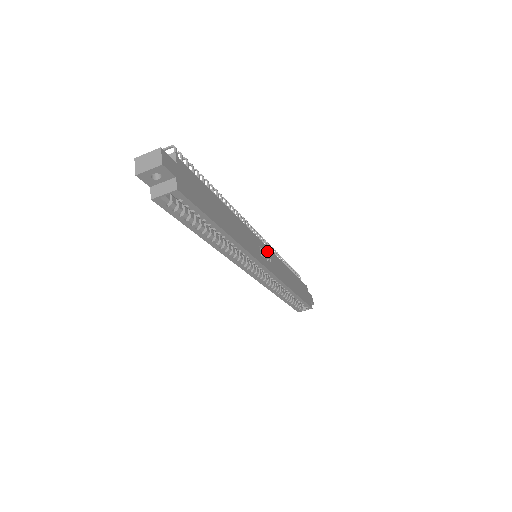
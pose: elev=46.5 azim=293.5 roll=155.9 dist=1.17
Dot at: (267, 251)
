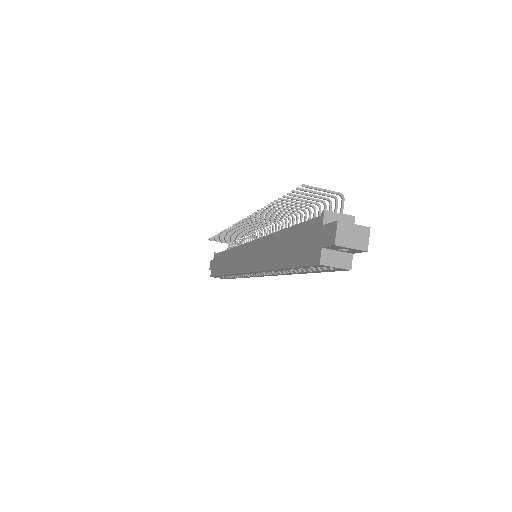
Dot at: occluded
